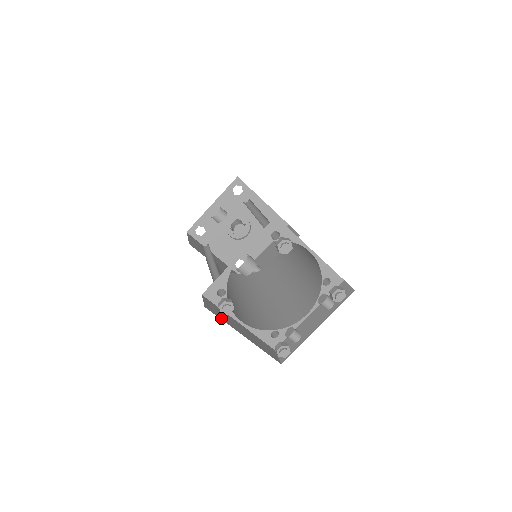
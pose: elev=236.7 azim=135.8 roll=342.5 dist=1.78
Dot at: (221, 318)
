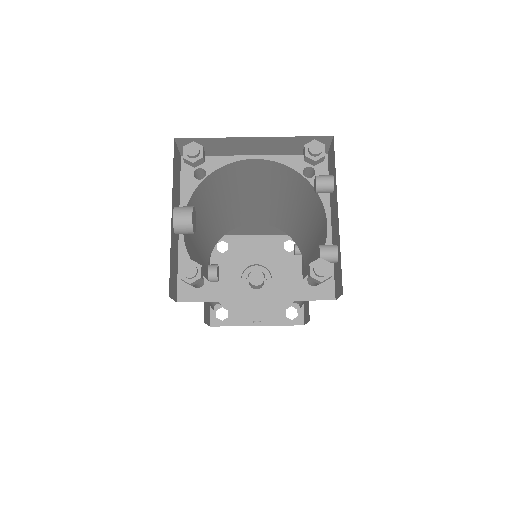
Dot at: occluded
